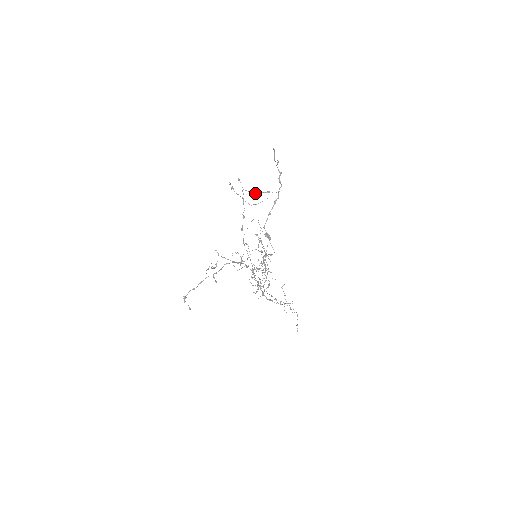
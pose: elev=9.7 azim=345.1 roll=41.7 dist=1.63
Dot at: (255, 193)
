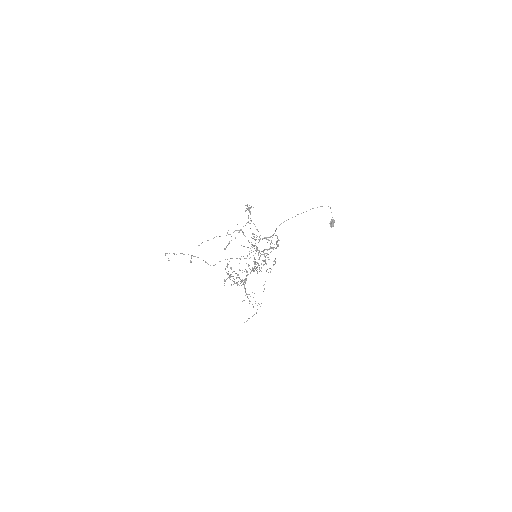
Dot at: (258, 231)
